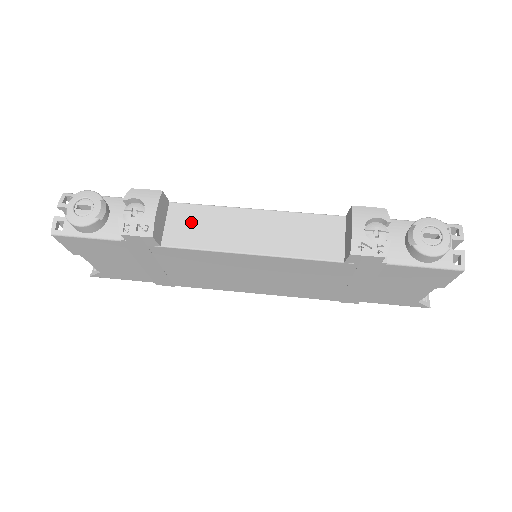
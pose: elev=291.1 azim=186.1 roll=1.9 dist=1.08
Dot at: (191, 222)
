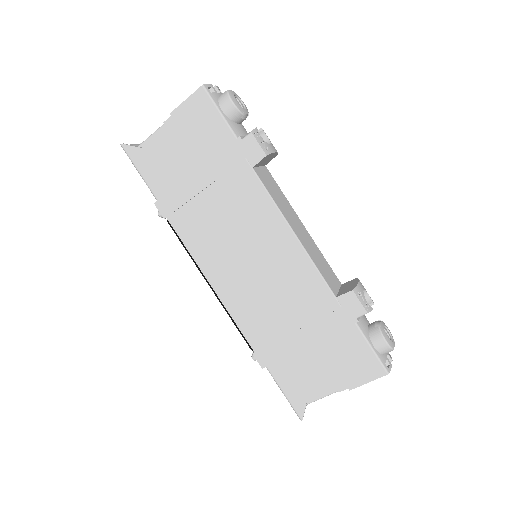
Dot at: (272, 184)
